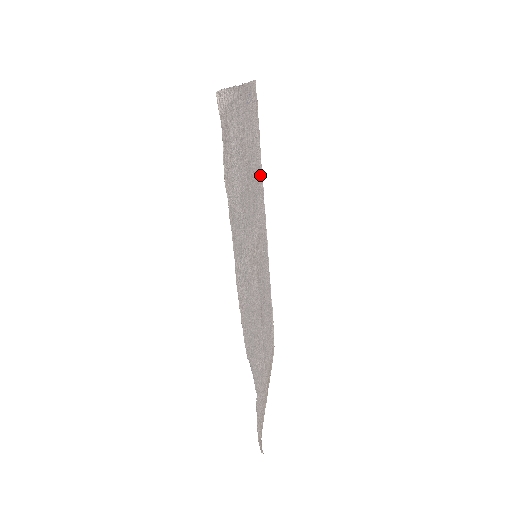
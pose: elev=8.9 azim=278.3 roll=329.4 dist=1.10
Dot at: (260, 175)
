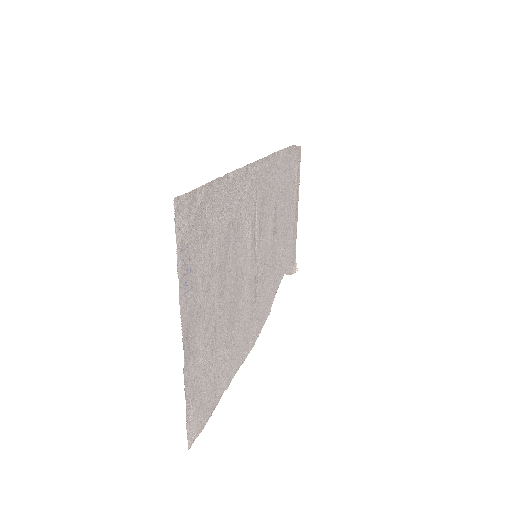
Dot at: (232, 191)
